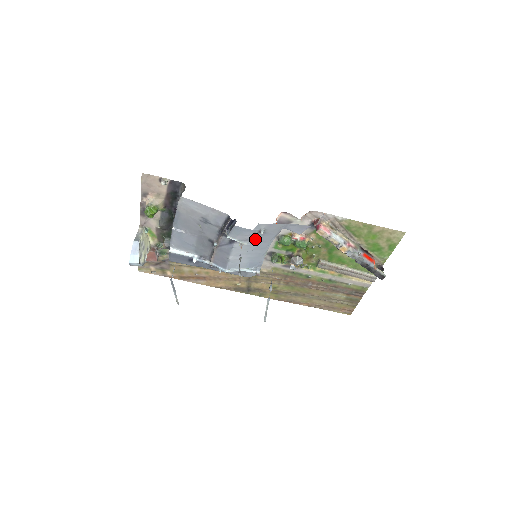
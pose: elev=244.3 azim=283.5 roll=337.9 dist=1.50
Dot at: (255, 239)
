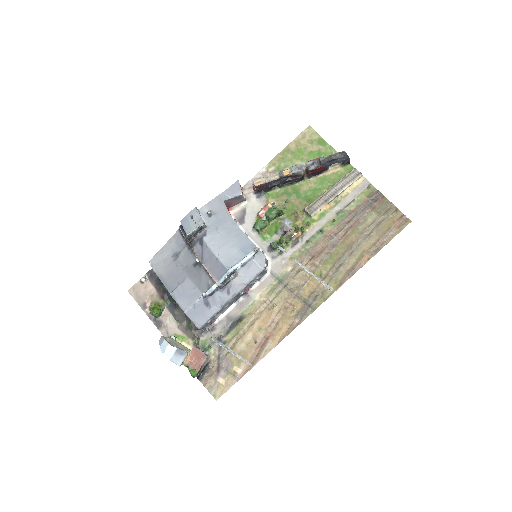
Dot at: (215, 225)
